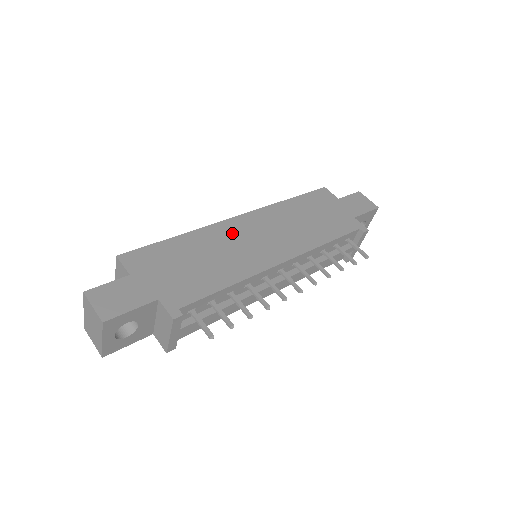
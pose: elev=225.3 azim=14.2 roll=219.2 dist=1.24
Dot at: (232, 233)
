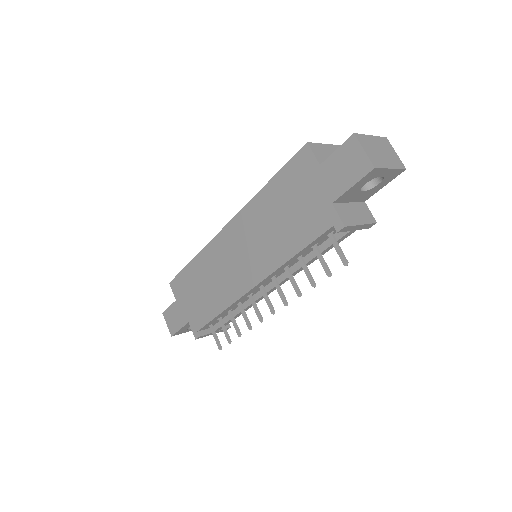
Dot at: (220, 252)
